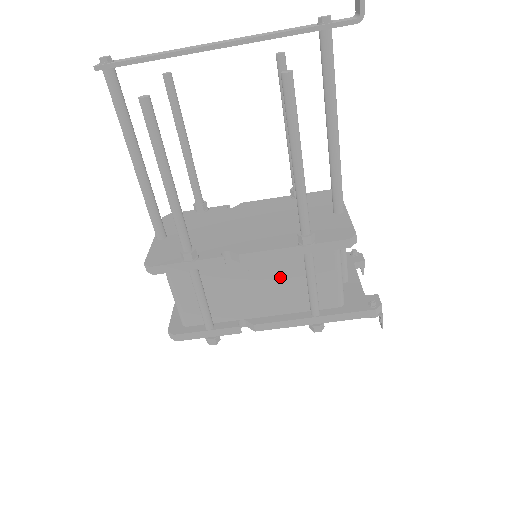
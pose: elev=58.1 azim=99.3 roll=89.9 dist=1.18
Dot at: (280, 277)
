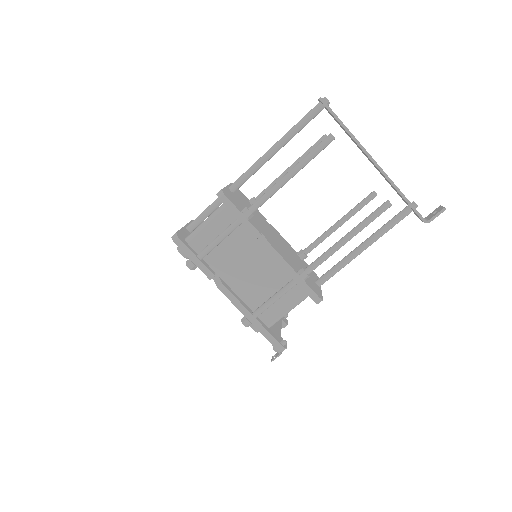
Dot at: (265, 277)
